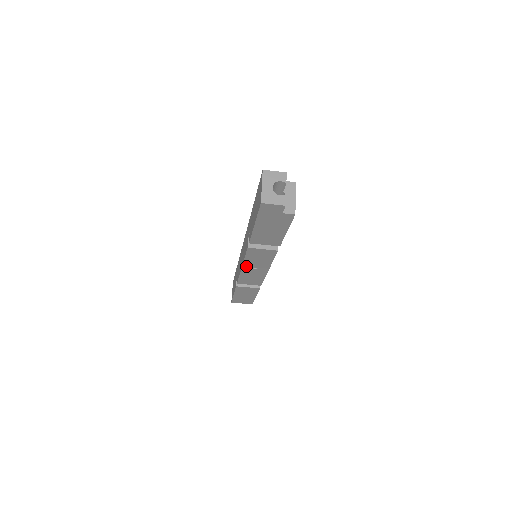
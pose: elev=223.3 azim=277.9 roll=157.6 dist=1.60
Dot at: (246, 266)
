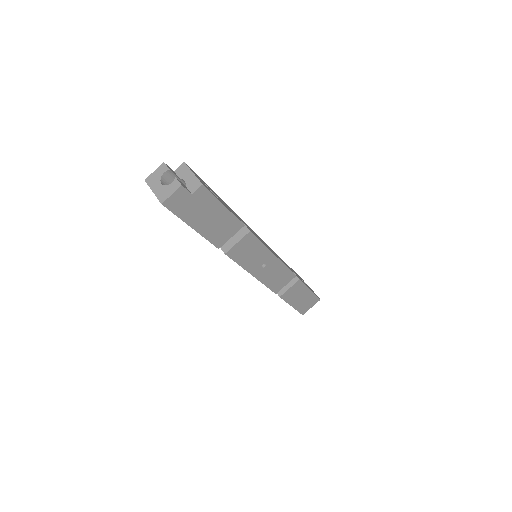
Dot at: (254, 271)
